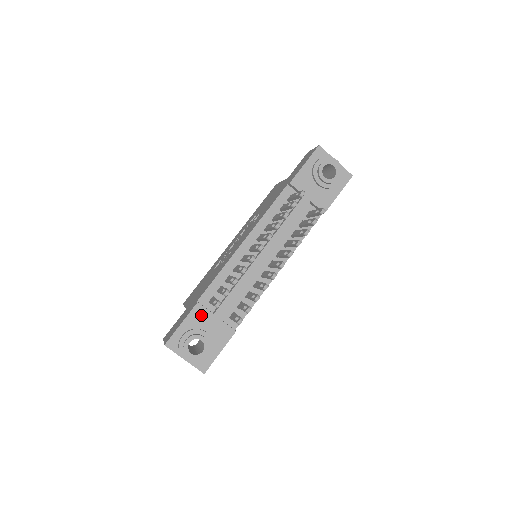
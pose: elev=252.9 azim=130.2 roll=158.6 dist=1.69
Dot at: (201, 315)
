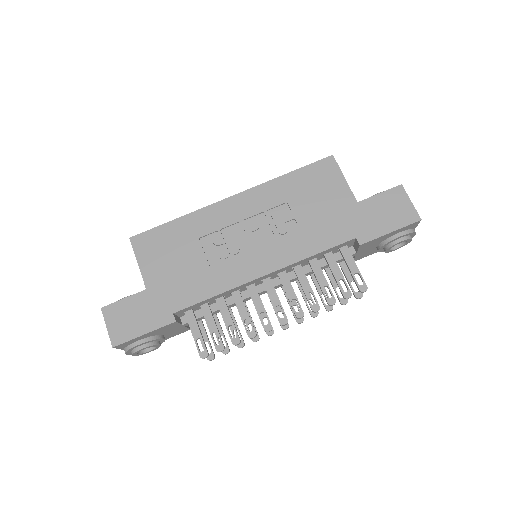
Dot at: (170, 327)
